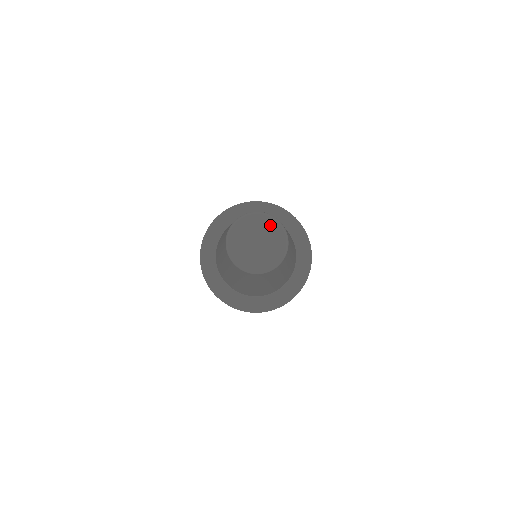
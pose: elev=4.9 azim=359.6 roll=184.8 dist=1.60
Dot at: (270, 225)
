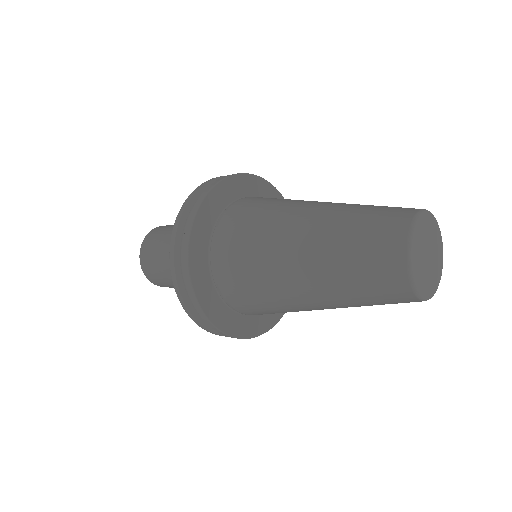
Dot at: (428, 223)
